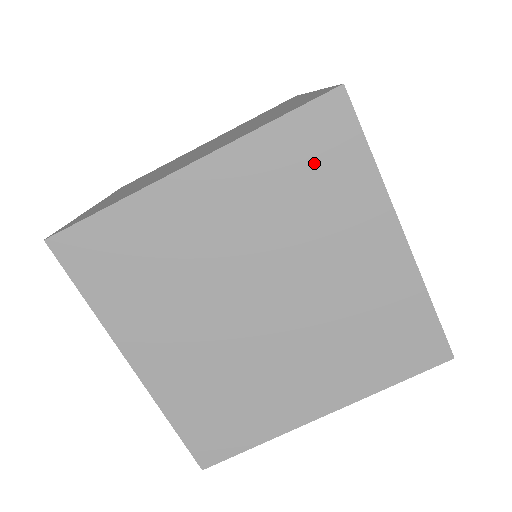
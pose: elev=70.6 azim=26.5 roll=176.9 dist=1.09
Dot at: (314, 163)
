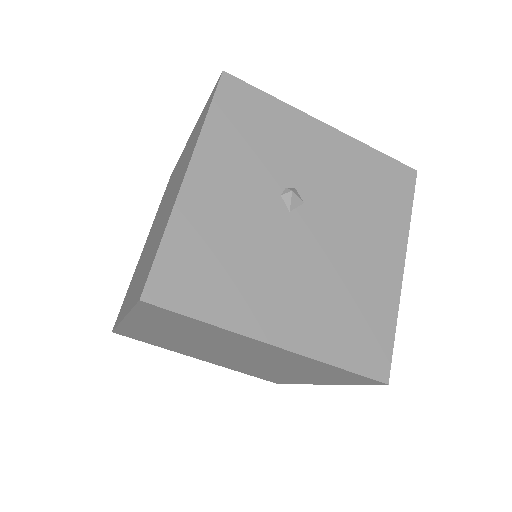
Dot at: (176, 322)
